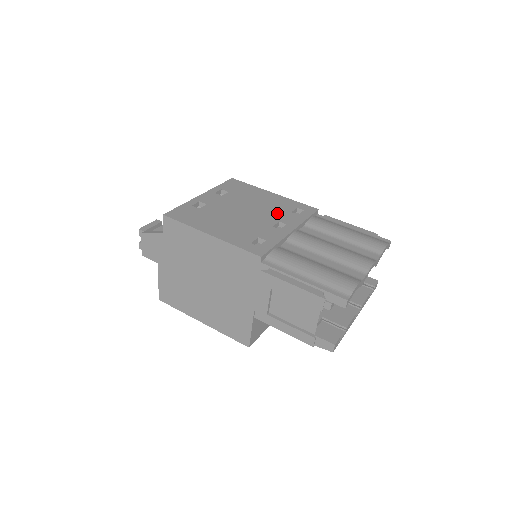
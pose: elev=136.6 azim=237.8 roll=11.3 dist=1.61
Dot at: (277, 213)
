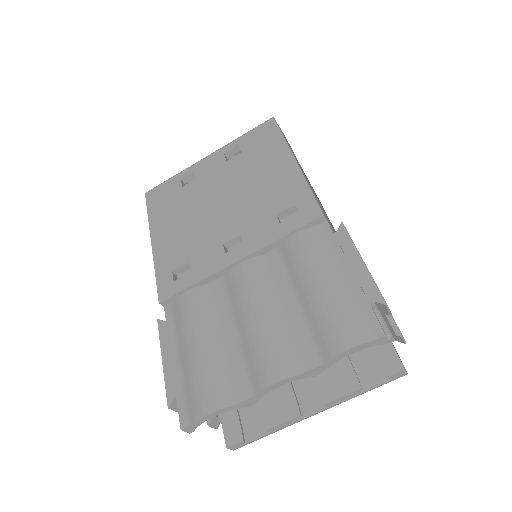
Dot at: (255, 214)
